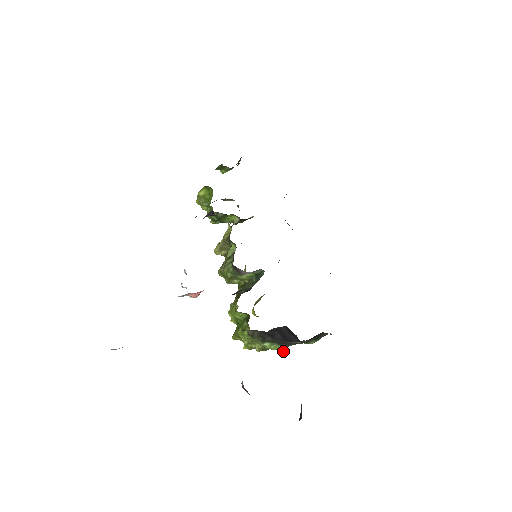
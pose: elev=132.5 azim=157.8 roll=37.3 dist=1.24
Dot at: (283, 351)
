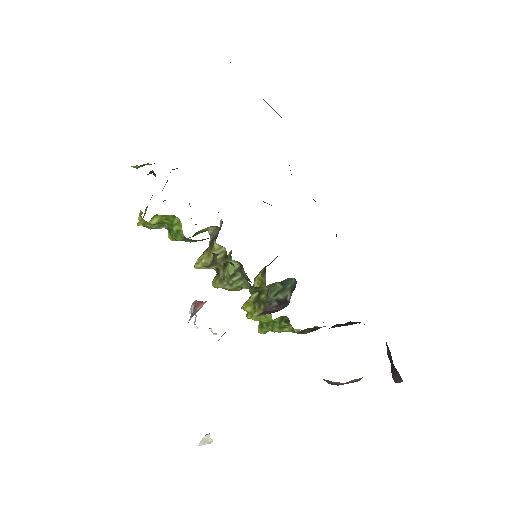
Dot at: occluded
